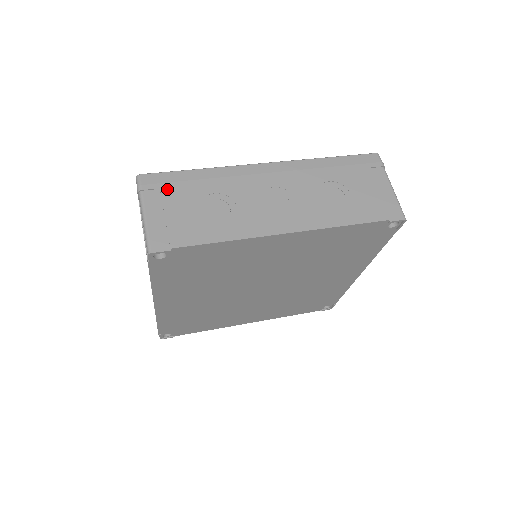
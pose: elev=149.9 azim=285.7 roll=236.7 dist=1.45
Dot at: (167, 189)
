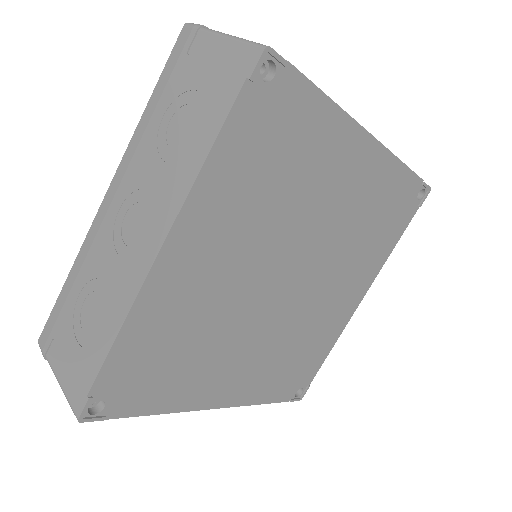
Dot at: occluded
